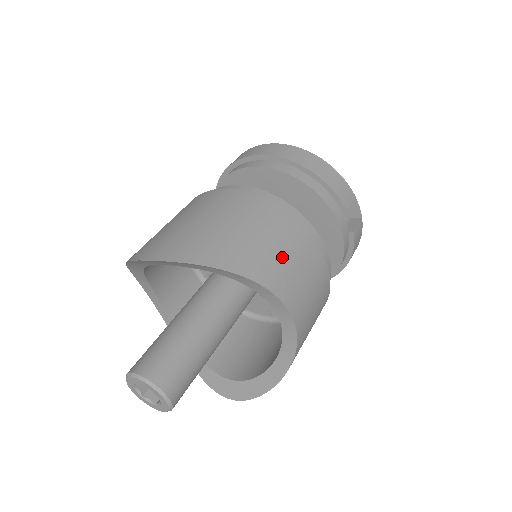
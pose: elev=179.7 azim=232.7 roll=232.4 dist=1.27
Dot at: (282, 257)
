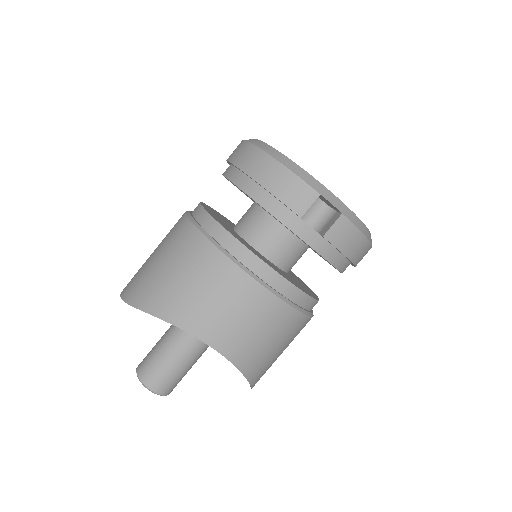
Dot at: (197, 294)
